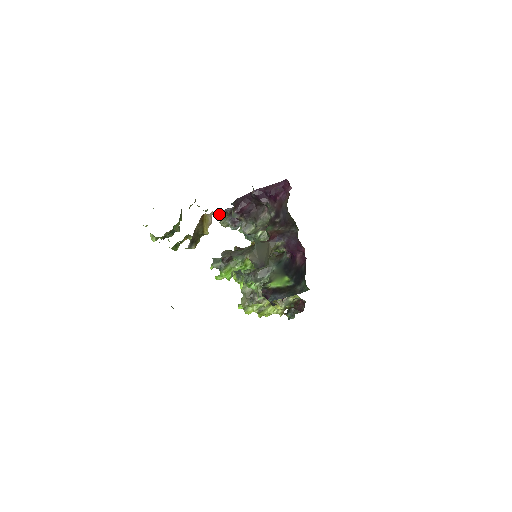
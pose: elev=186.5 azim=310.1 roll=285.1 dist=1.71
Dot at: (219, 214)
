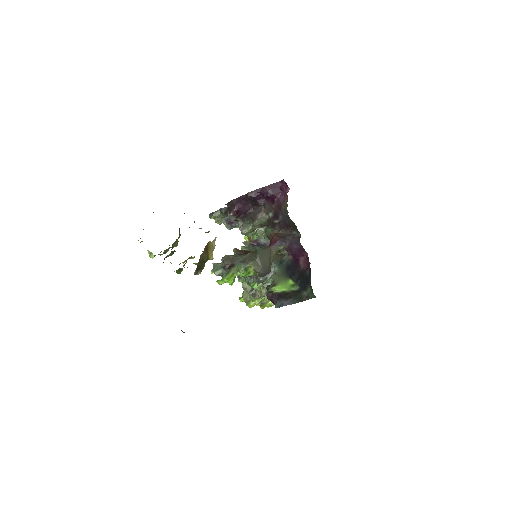
Dot at: (213, 213)
